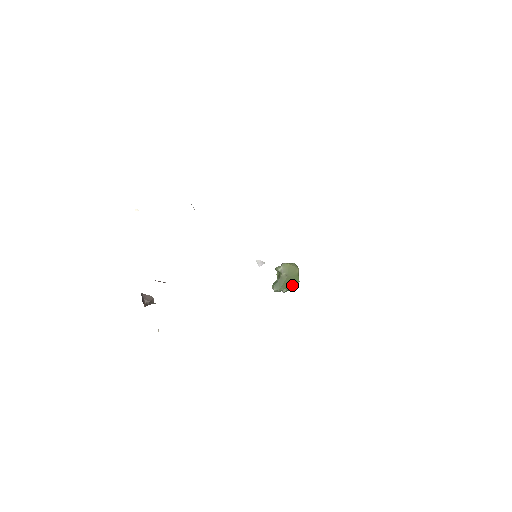
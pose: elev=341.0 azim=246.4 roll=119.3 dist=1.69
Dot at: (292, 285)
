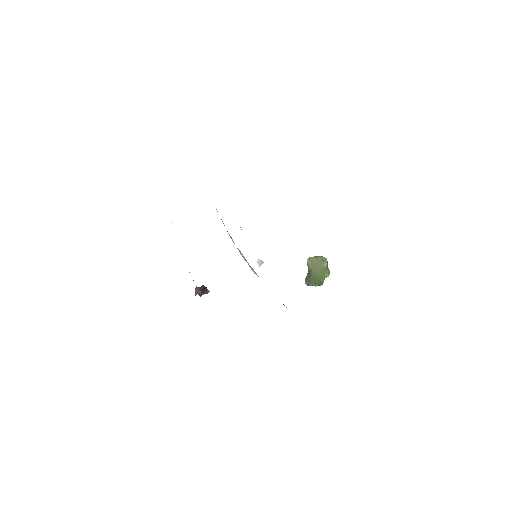
Dot at: (320, 280)
